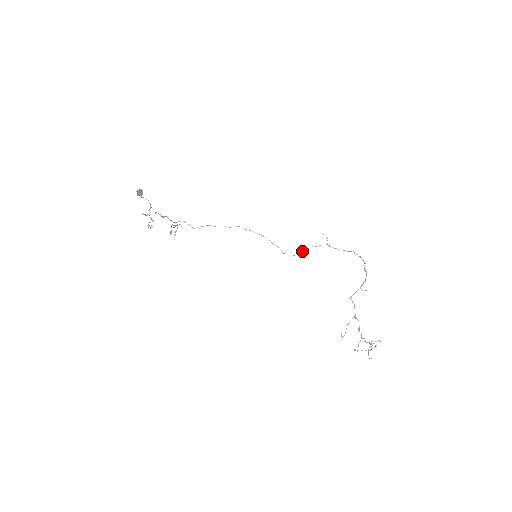
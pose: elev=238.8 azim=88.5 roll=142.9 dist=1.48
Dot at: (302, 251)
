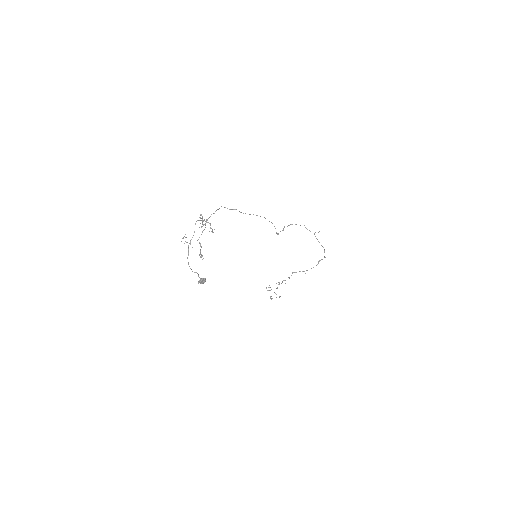
Dot at: occluded
